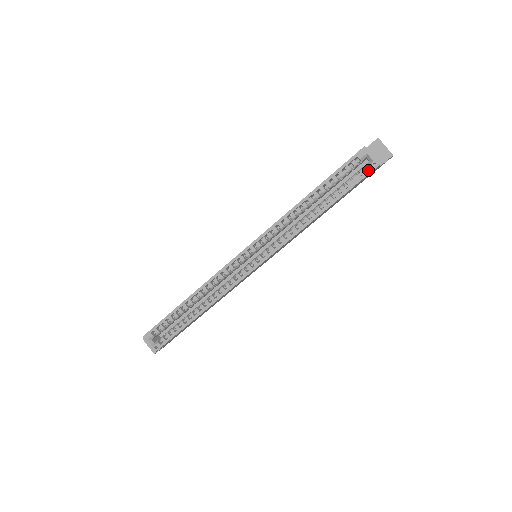
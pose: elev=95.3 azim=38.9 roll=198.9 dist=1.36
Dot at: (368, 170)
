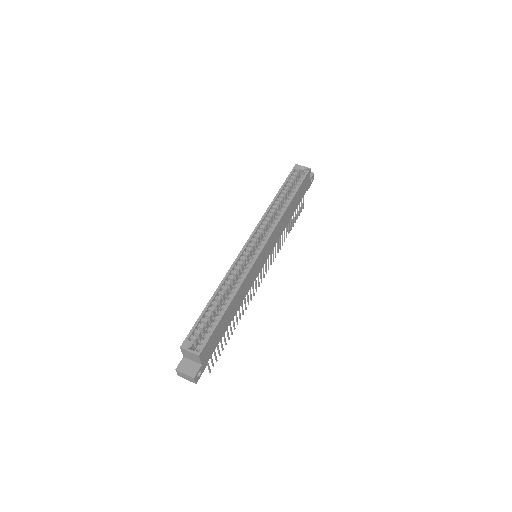
Dot at: (305, 172)
